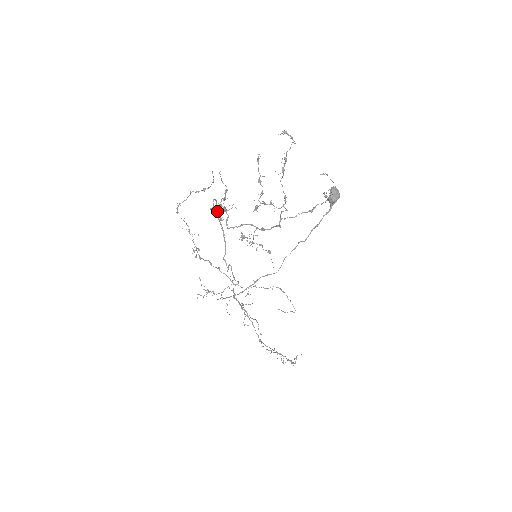
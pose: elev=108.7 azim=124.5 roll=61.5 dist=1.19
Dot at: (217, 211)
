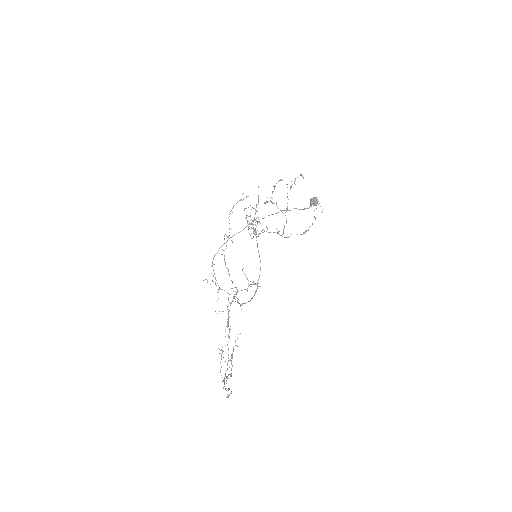
Dot at: (259, 277)
